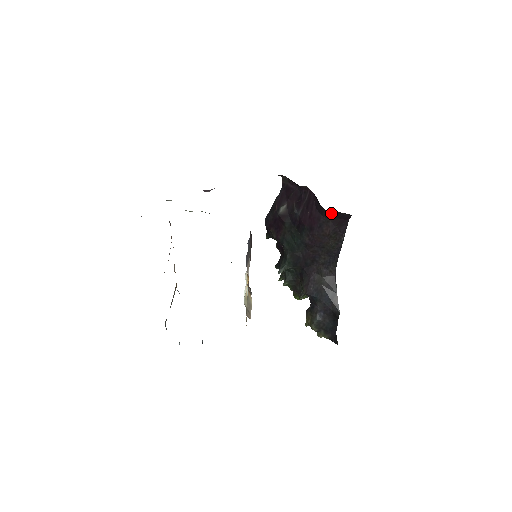
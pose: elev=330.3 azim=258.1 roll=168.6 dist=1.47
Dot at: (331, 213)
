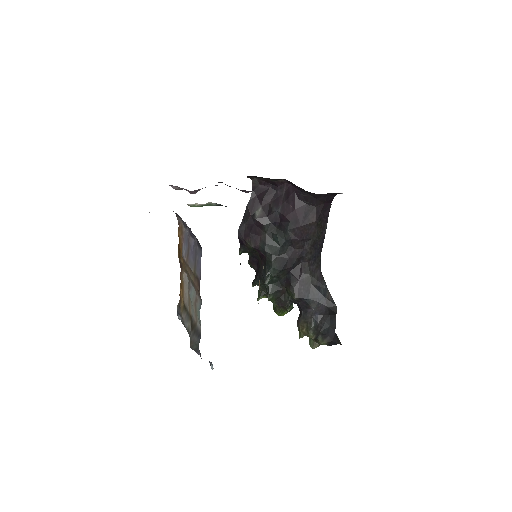
Dot at: (316, 198)
